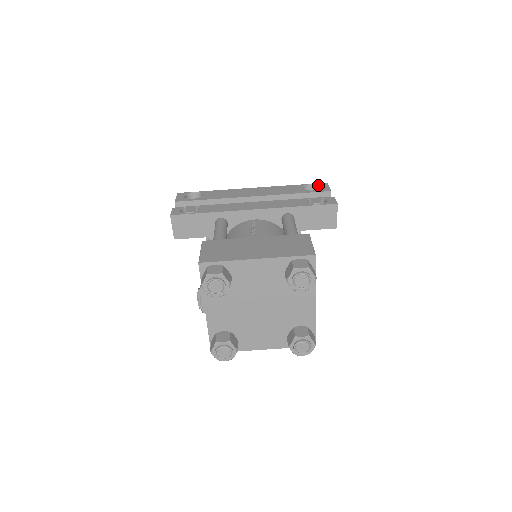
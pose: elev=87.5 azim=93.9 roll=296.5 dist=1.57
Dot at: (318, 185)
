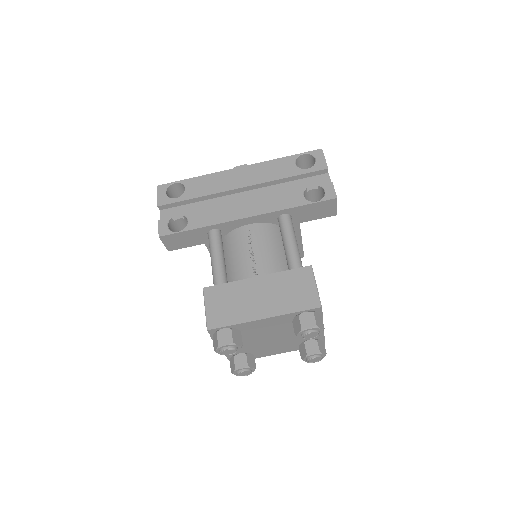
Dot at: (312, 155)
